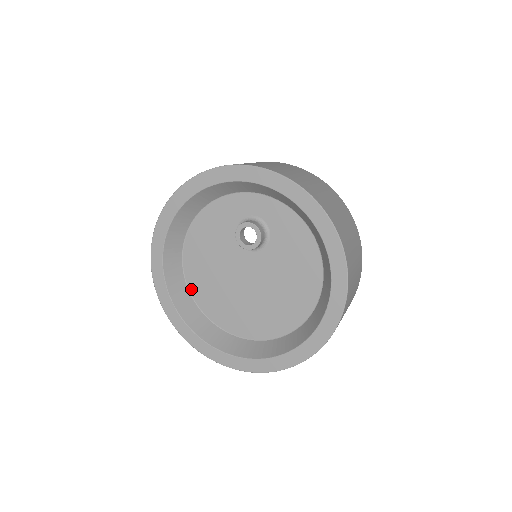
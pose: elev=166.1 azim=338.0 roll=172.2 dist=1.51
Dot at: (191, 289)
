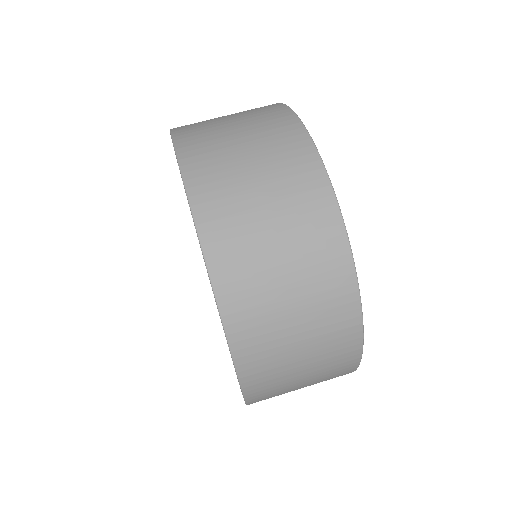
Dot at: occluded
